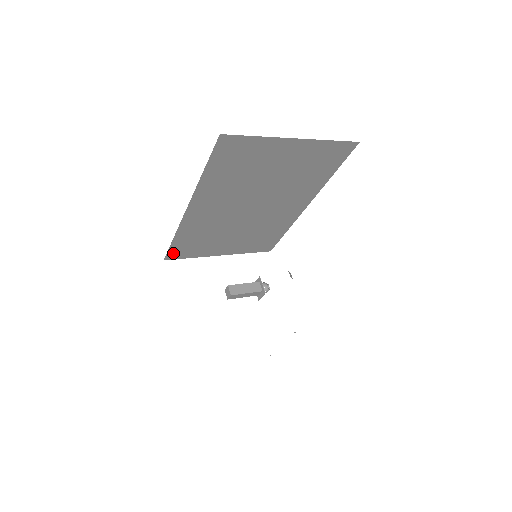
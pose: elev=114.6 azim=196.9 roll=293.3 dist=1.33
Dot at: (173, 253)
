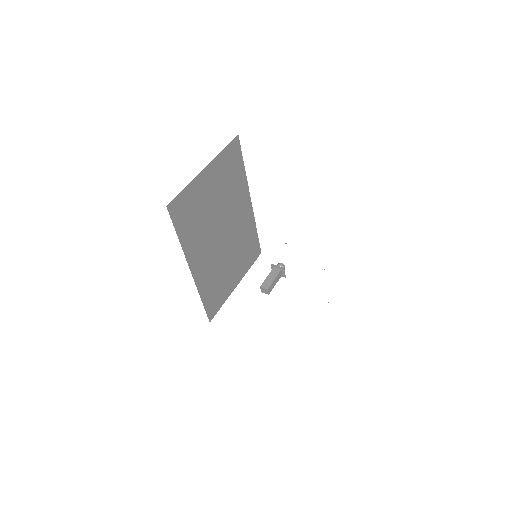
Dot at: (210, 312)
